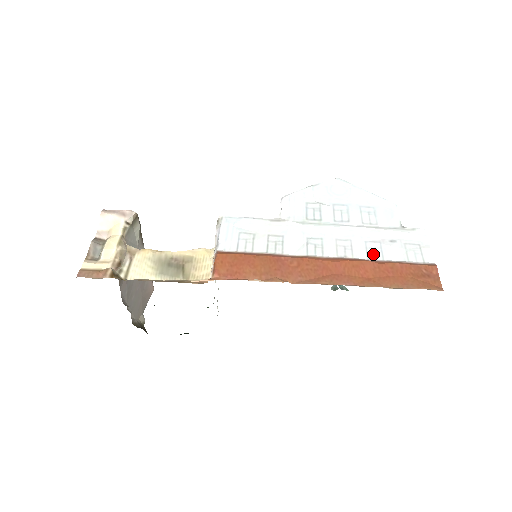
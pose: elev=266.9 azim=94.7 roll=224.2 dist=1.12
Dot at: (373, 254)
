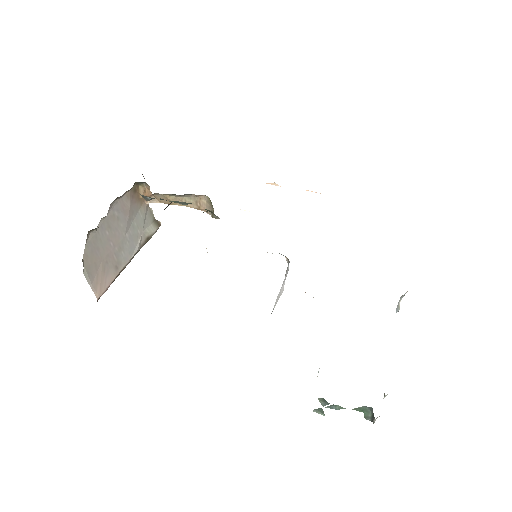
Dot at: occluded
